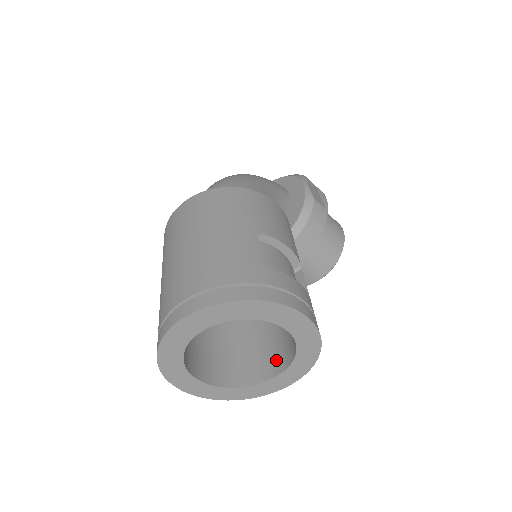
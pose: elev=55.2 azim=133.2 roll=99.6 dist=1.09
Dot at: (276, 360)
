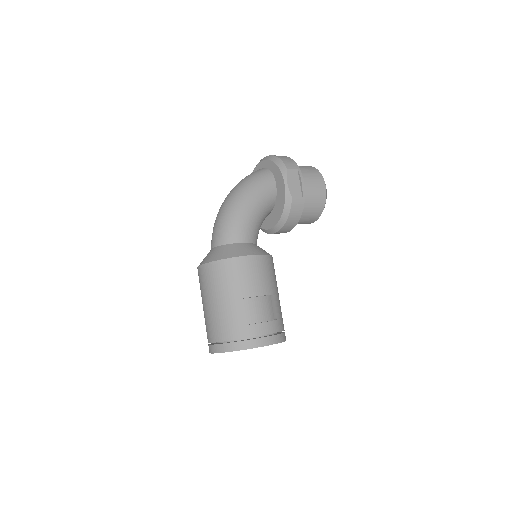
Dot at: occluded
